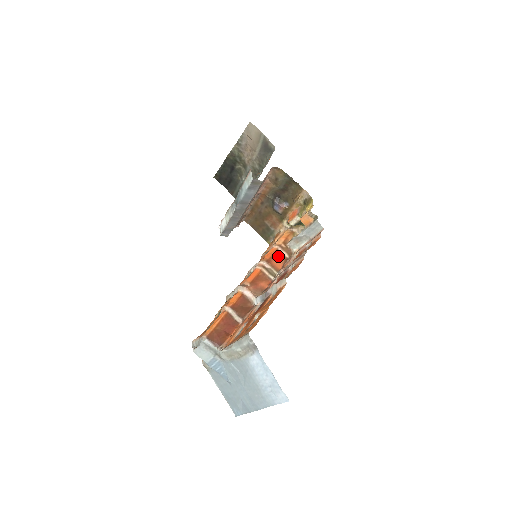
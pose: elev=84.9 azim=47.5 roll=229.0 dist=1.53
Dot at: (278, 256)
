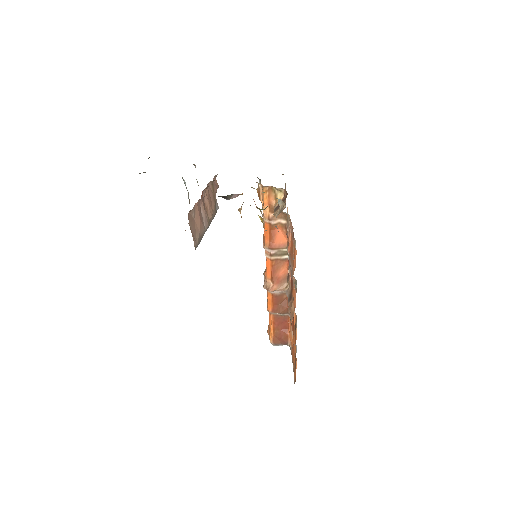
Dot at: (276, 229)
